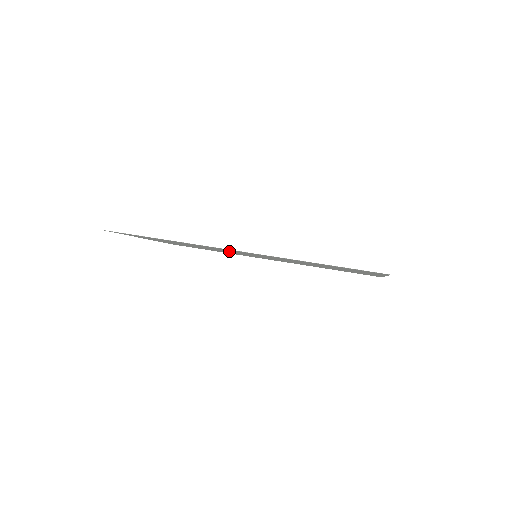
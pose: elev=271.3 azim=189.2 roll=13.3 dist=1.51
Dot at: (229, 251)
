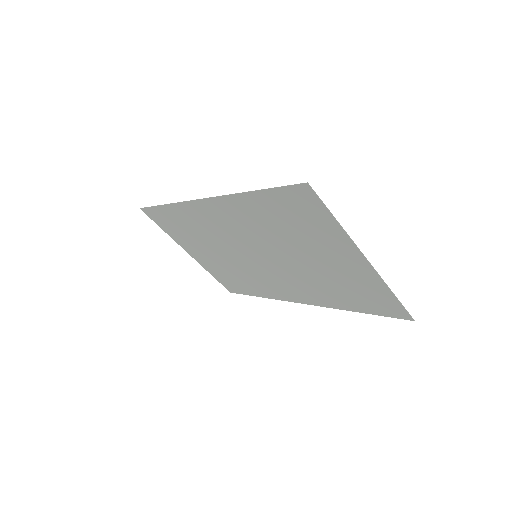
Dot at: (229, 242)
